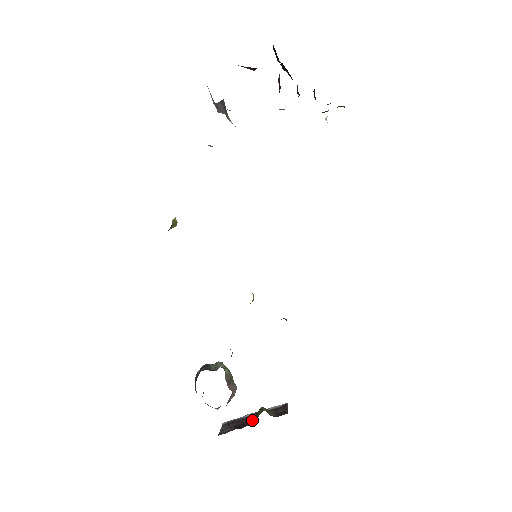
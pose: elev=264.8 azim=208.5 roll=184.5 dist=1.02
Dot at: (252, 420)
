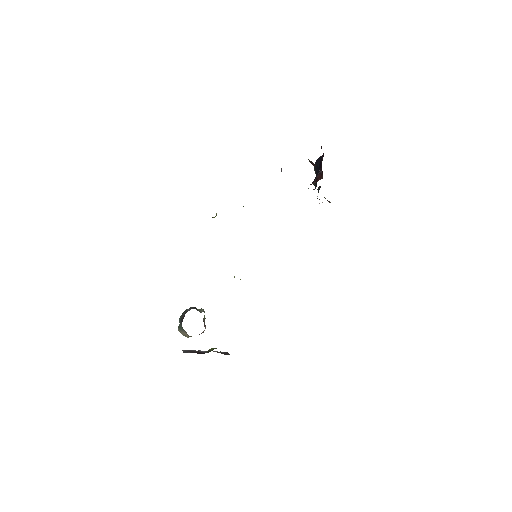
Dot at: occluded
